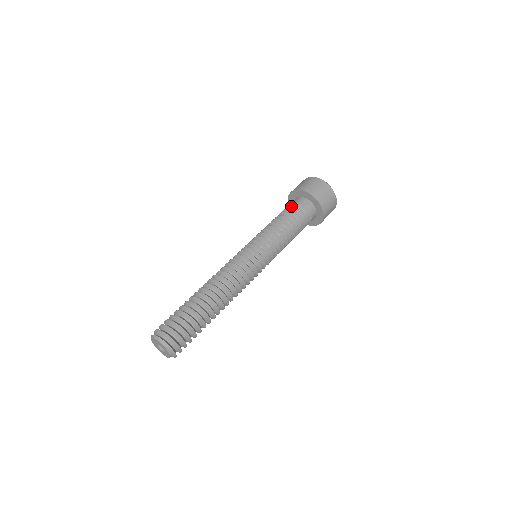
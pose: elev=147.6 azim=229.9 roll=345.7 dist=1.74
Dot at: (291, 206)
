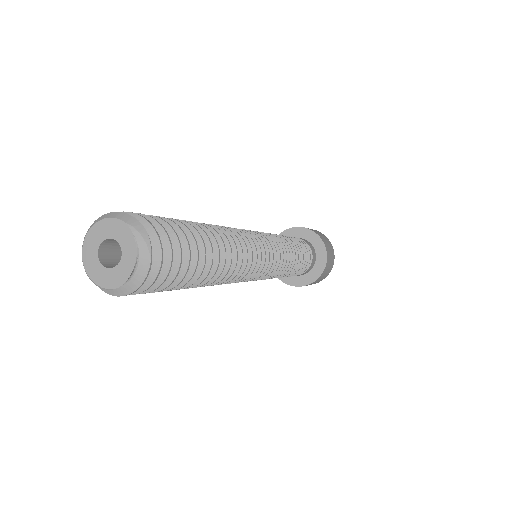
Dot at: occluded
